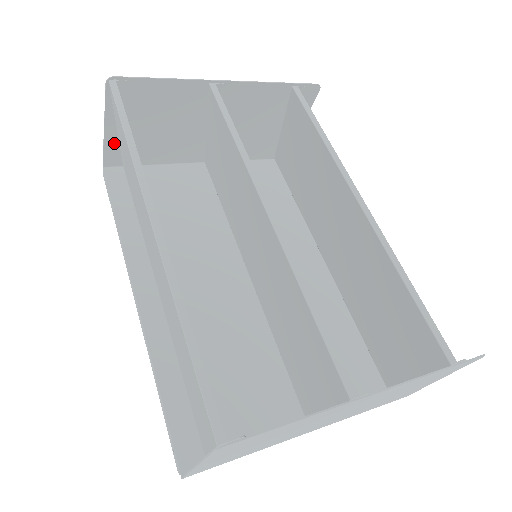
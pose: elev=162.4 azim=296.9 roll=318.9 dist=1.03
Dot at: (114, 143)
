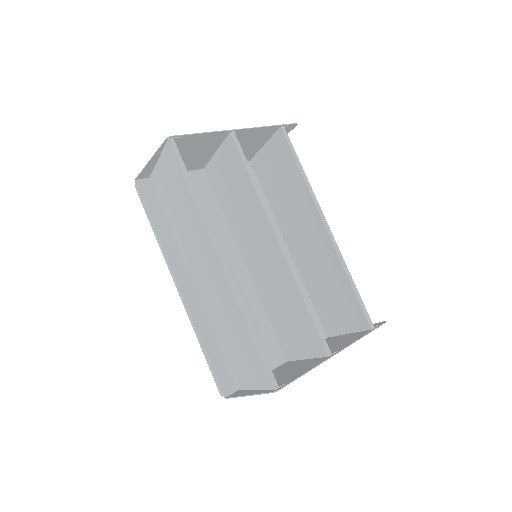
Dot at: (151, 167)
